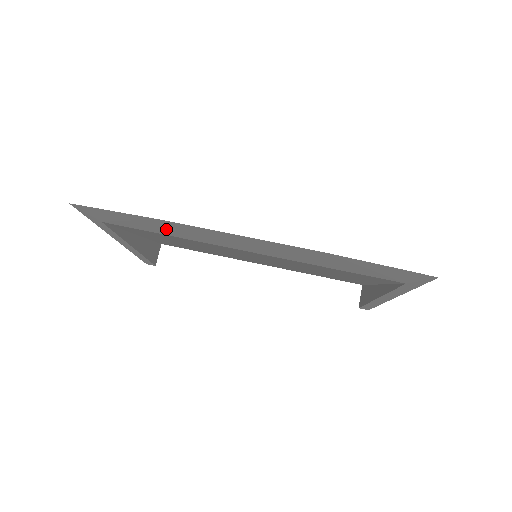
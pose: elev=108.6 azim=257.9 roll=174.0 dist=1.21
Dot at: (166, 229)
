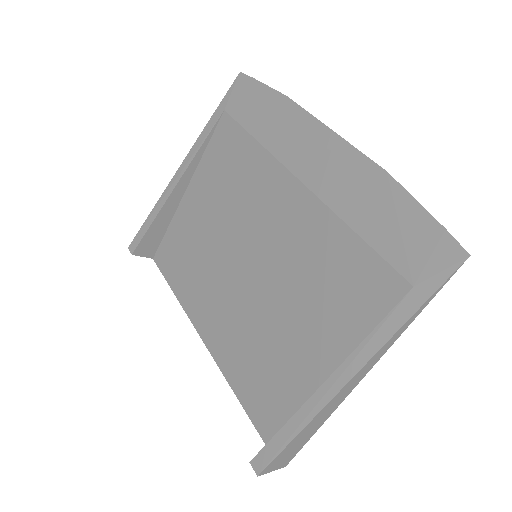
Dot at: (269, 122)
